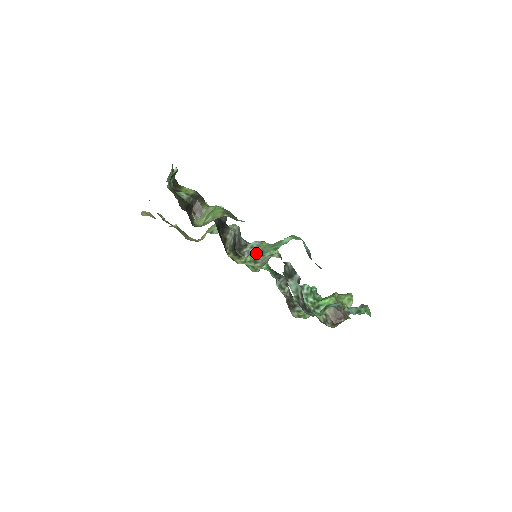
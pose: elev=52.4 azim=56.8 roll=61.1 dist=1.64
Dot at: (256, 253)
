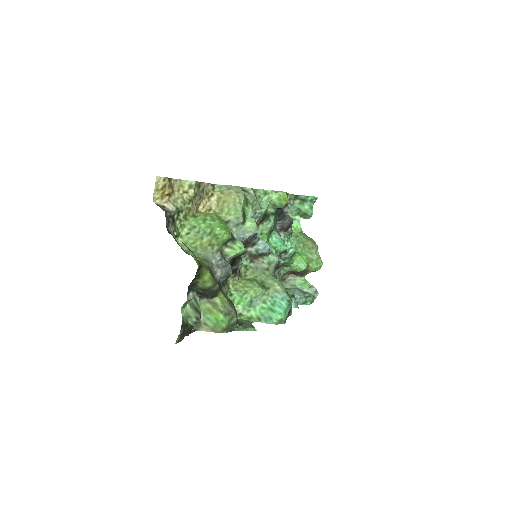
Dot at: (245, 302)
